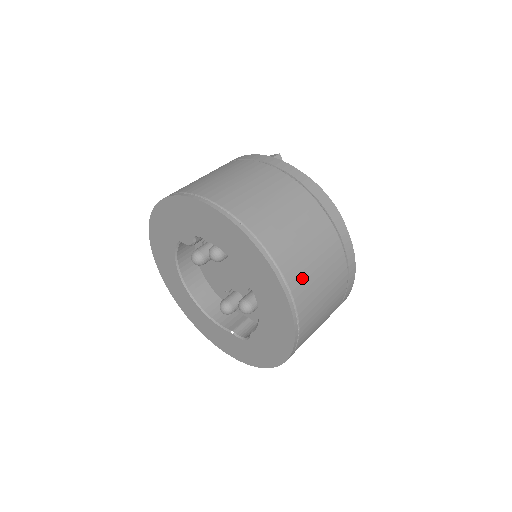
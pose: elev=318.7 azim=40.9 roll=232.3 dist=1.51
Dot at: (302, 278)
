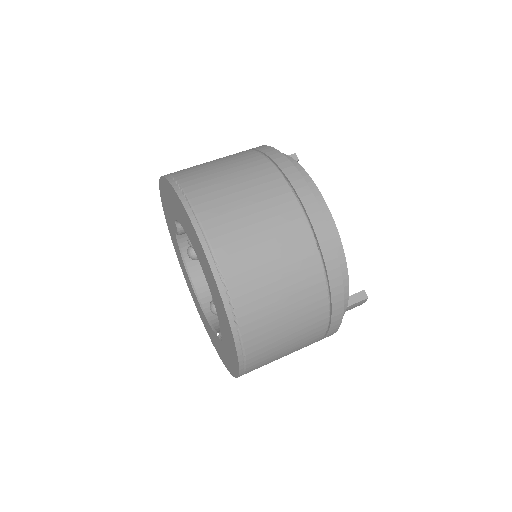
Dot at: (236, 248)
